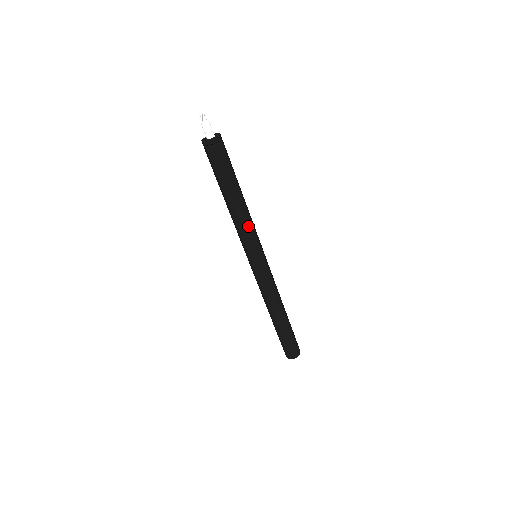
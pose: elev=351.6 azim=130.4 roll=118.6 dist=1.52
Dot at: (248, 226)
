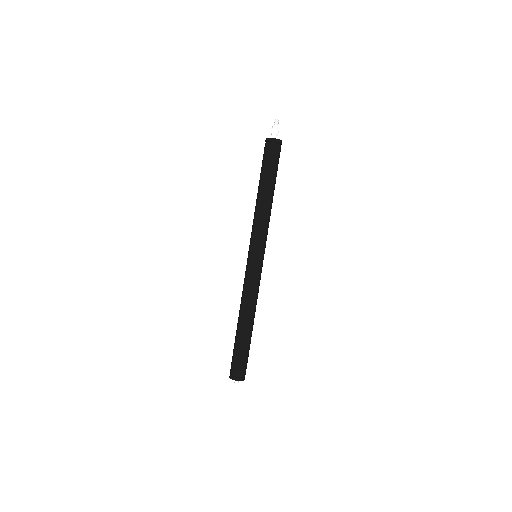
Dot at: occluded
